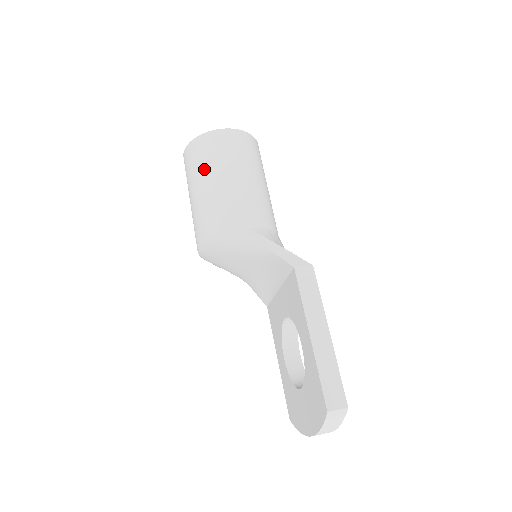
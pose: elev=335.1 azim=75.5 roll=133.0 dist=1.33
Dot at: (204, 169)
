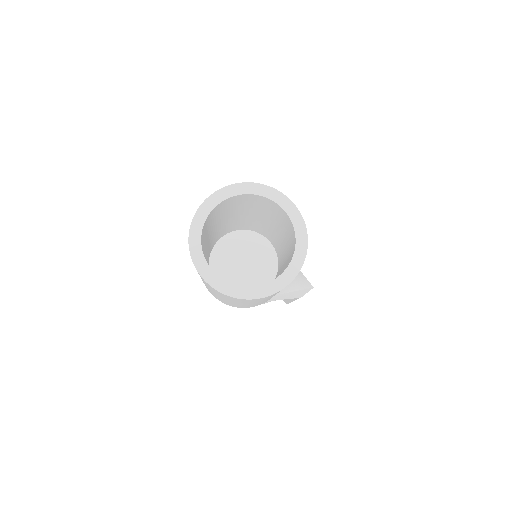
Dot at: occluded
